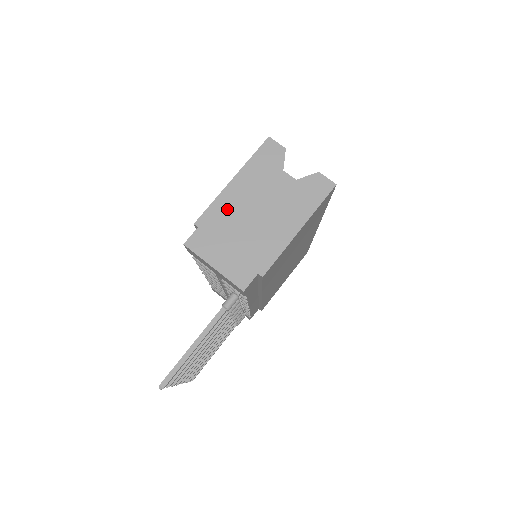
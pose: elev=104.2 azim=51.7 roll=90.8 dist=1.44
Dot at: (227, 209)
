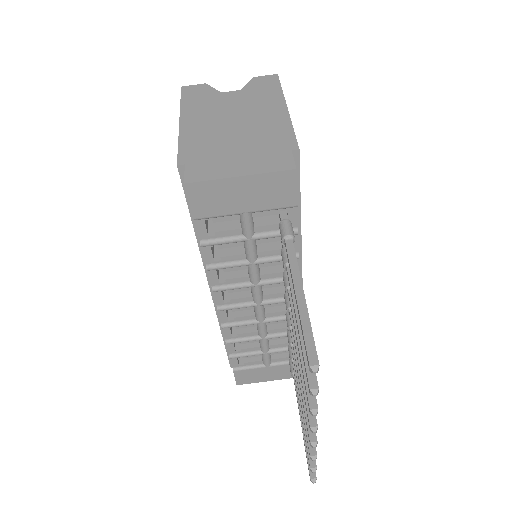
Dot at: (200, 137)
